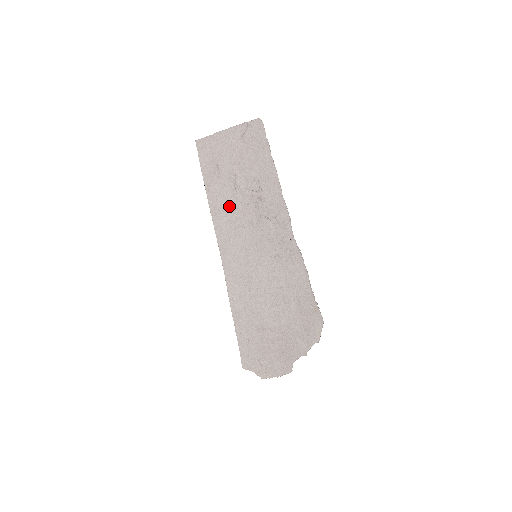
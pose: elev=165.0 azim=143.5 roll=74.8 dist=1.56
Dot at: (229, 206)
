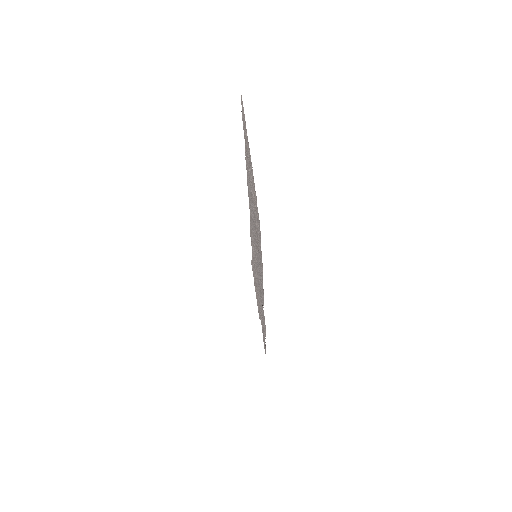
Dot at: occluded
